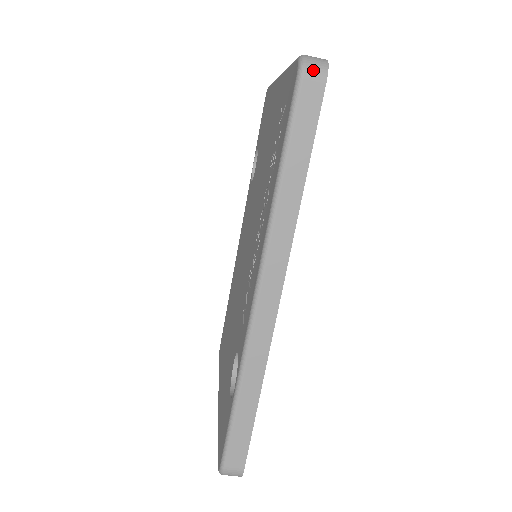
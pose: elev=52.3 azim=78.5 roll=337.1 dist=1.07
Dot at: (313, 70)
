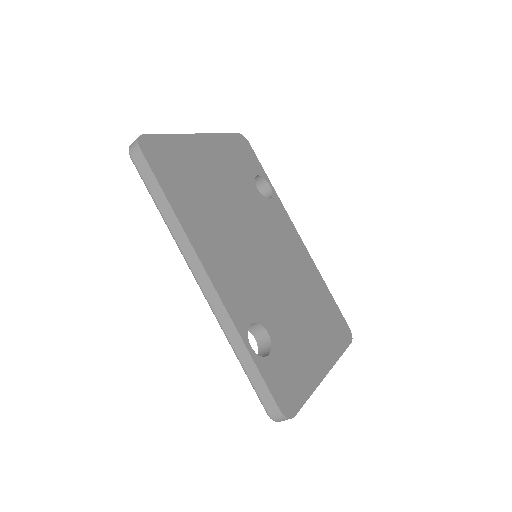
Dot at: (132, 148)
